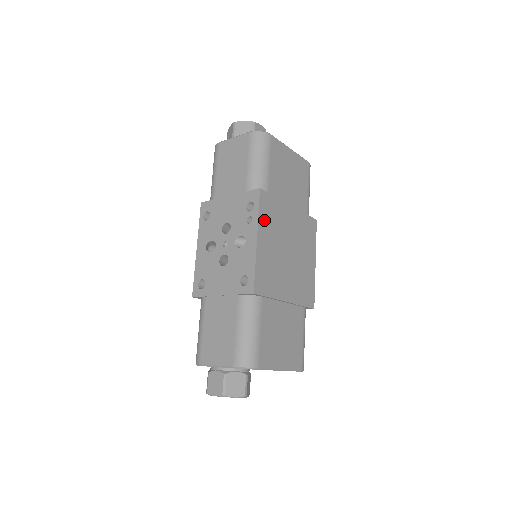
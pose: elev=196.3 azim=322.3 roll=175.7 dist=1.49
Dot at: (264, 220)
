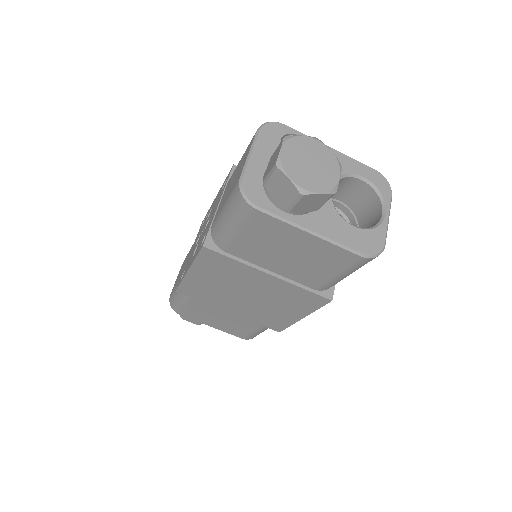
Dot at: occluded
